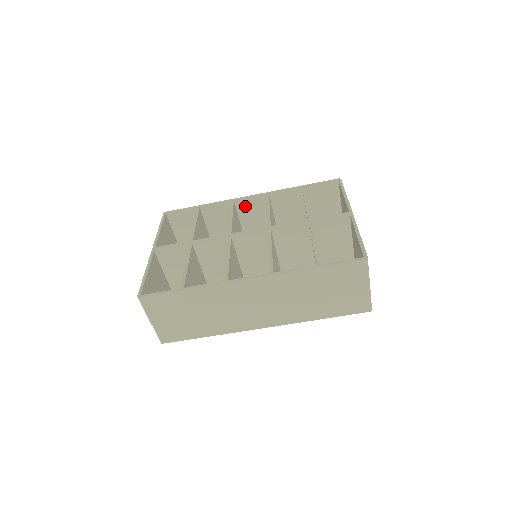
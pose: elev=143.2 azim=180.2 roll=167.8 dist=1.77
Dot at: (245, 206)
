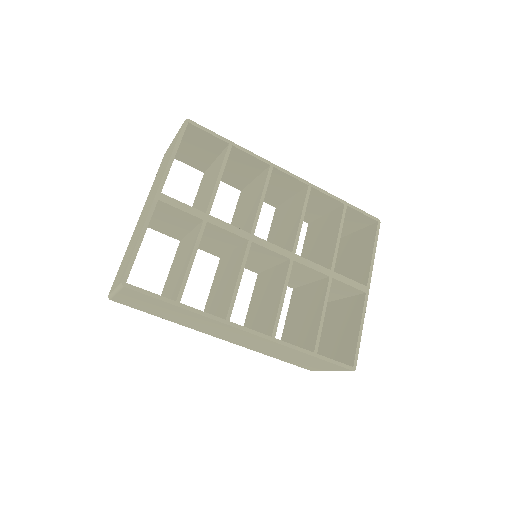
Dot at: (278, 176)
